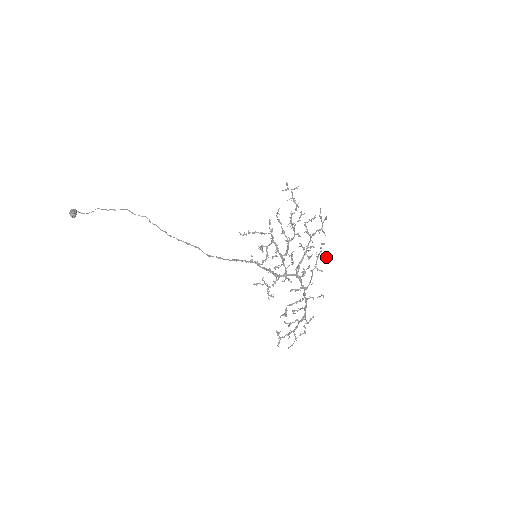
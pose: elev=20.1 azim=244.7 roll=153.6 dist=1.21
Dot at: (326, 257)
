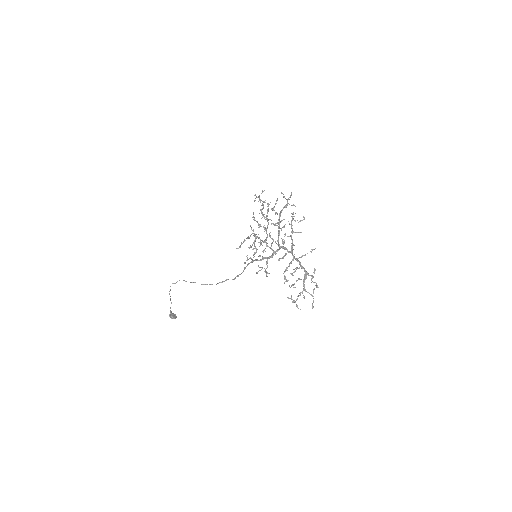
Dot at: (301, 220)
